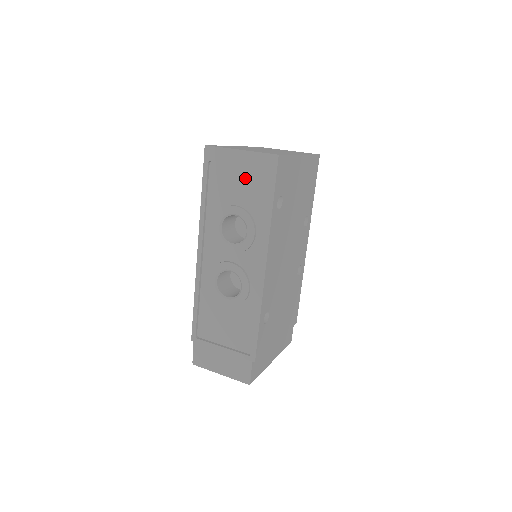
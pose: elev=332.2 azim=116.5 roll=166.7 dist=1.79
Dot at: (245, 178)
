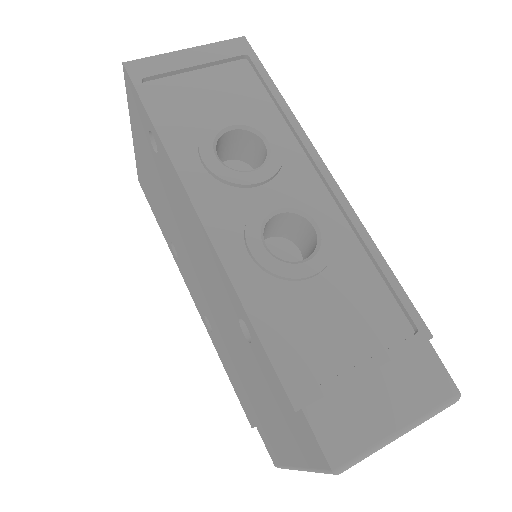
Dot at: (213, 81)
